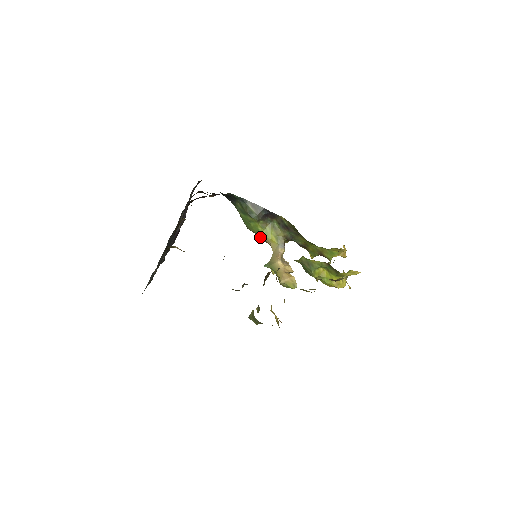
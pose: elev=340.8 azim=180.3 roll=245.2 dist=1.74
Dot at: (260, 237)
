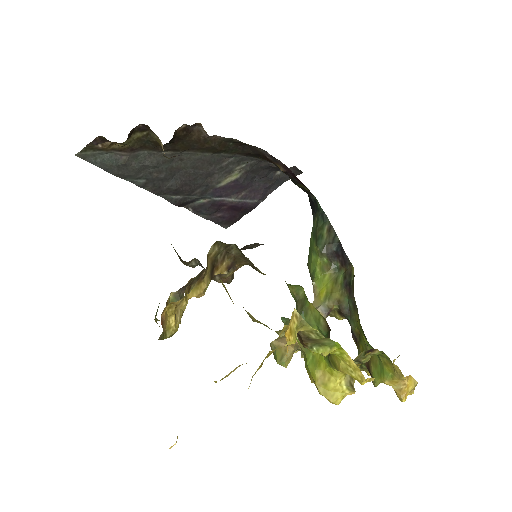
Dot at: occluded
